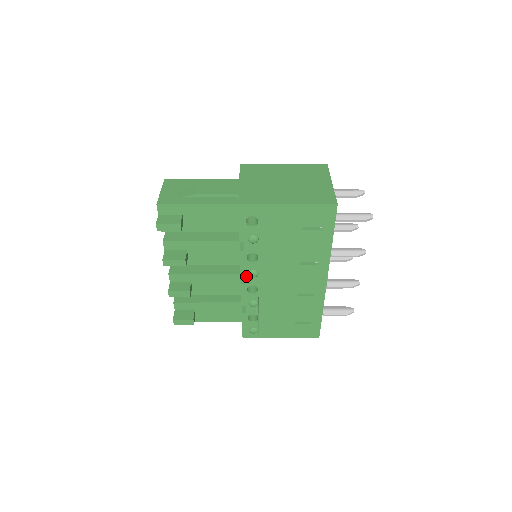
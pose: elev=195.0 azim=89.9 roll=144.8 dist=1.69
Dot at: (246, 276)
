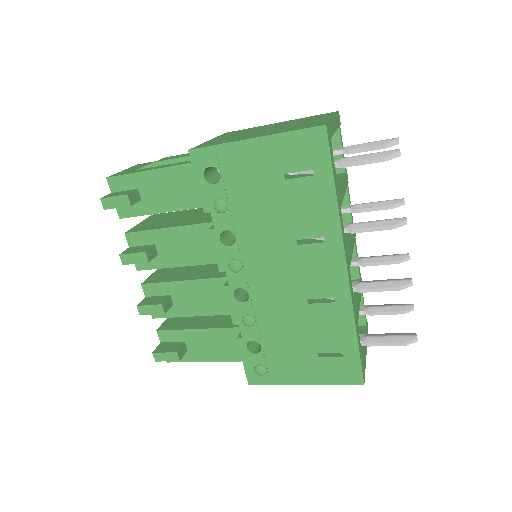
Dot at: (227, 272)
